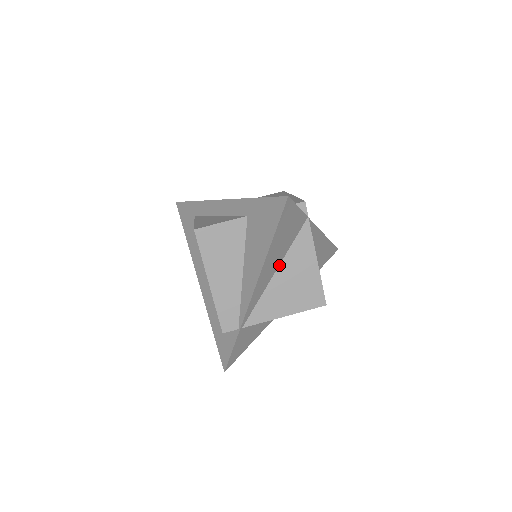
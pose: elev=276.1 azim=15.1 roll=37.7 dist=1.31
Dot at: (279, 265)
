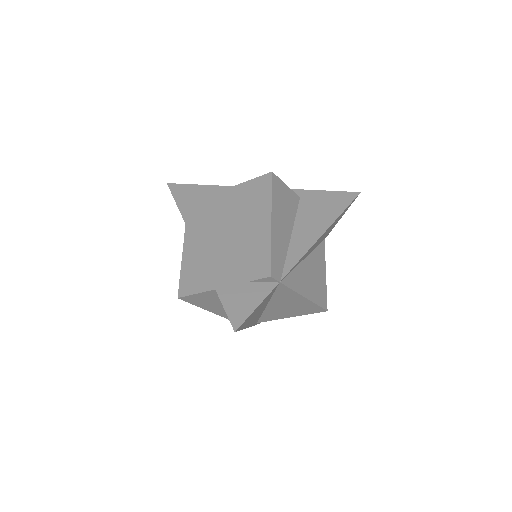
Dot at: (268, 302)
